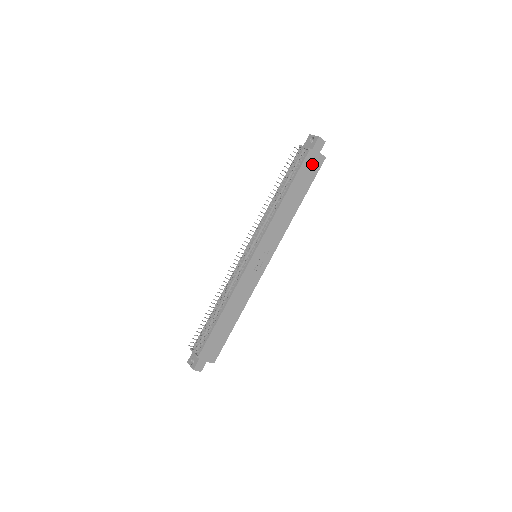
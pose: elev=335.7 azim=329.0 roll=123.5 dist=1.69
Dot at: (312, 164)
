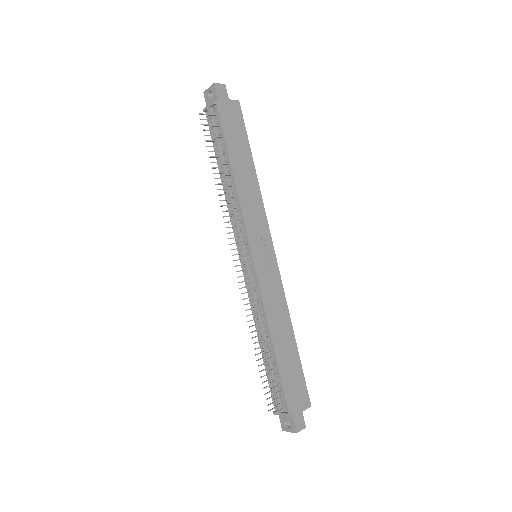
Dot at: (231, 117)
